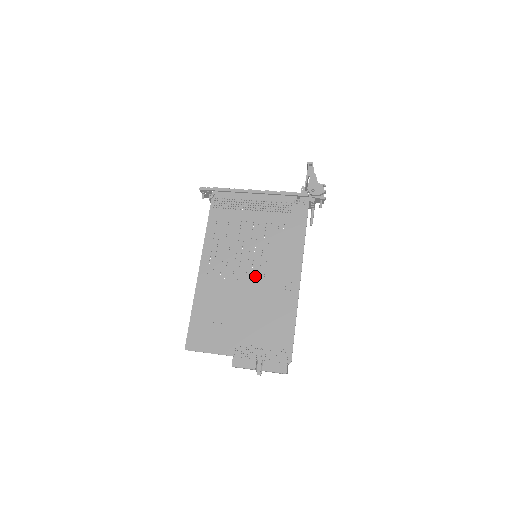
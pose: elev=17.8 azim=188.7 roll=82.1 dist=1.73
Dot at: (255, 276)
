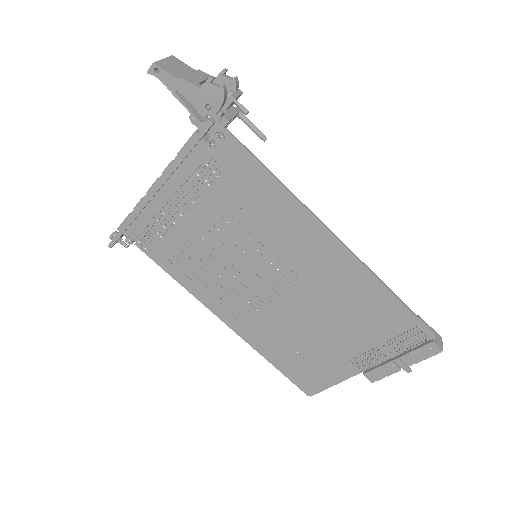
Dot at: (284, 282)
